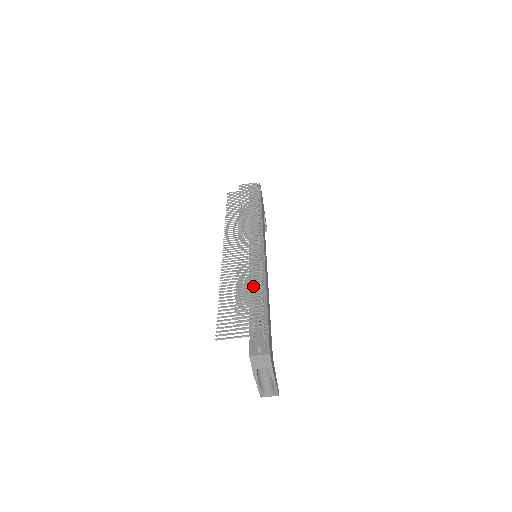
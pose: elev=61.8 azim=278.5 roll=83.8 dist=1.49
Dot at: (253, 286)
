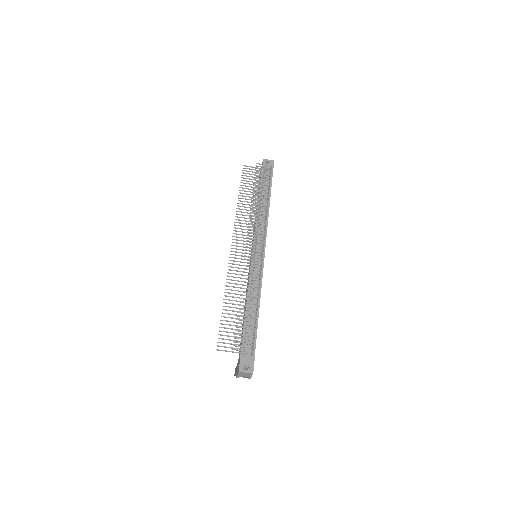
Dot at: (252, 307)
